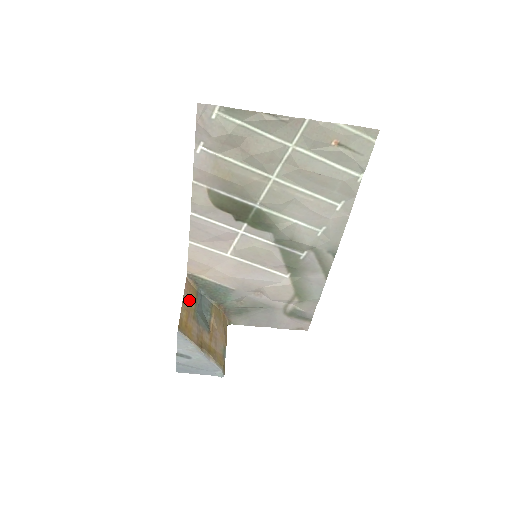
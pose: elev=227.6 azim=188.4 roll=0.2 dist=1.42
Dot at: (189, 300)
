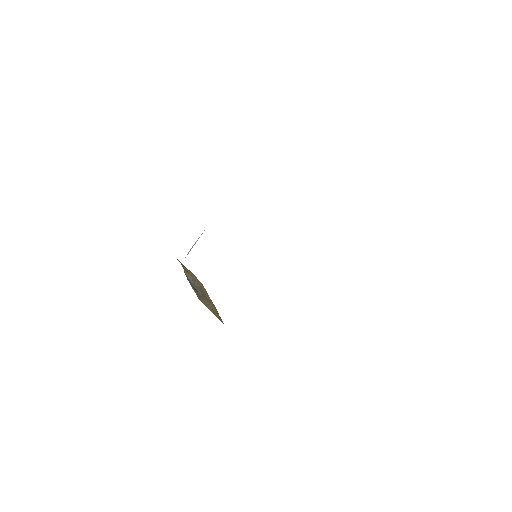
Dot at: (204, 303)
